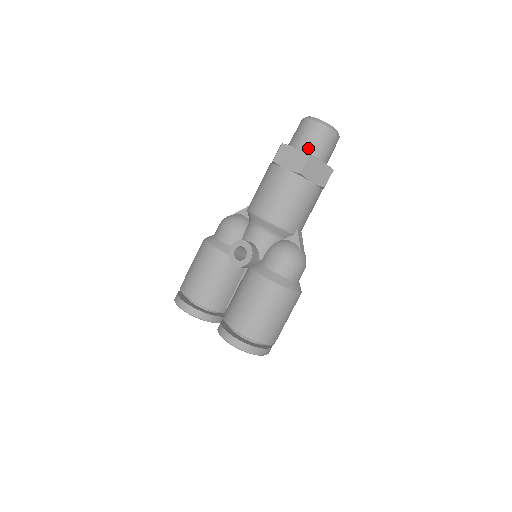
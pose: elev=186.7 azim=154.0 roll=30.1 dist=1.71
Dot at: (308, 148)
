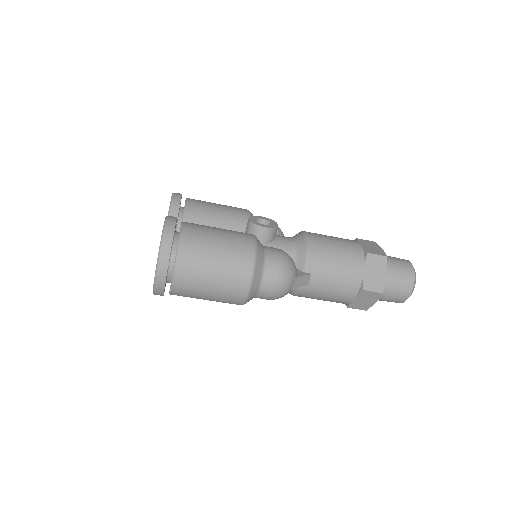
Dot at: (388, 261)
